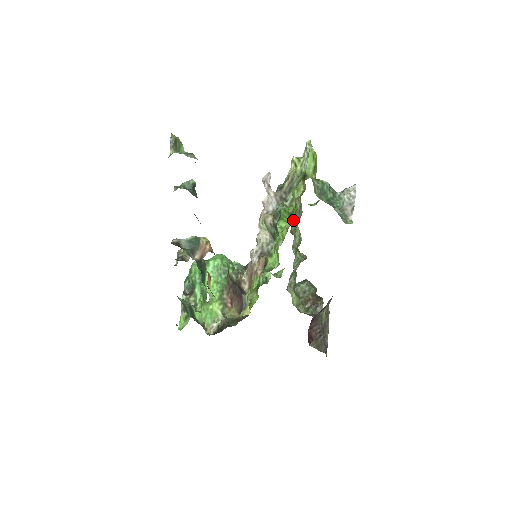
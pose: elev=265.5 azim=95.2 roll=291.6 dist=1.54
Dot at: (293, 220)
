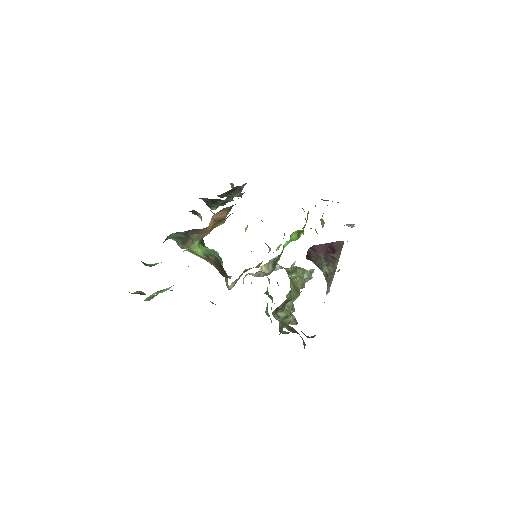
Dot at: occluded
